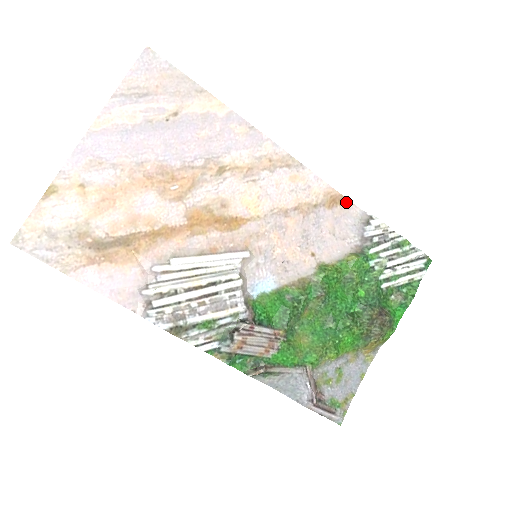
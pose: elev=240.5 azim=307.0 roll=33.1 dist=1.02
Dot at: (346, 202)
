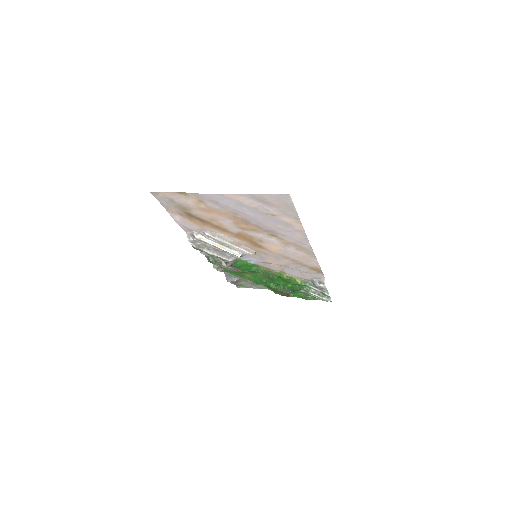
Dot at: (321, 273)
